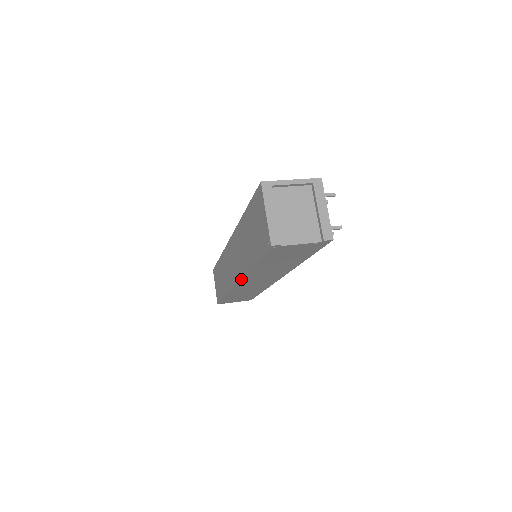
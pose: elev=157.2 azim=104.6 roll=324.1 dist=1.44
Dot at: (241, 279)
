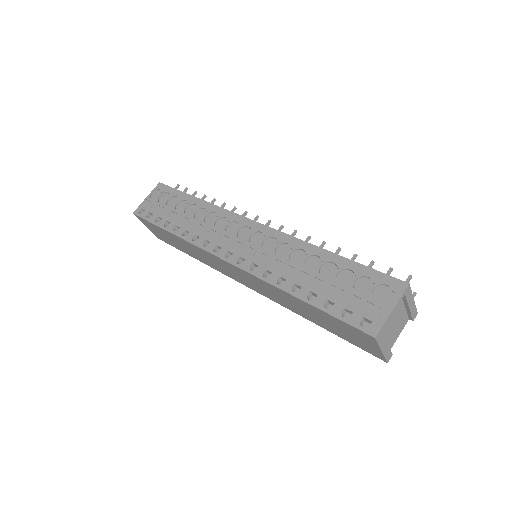
Dot at: (268, 297)
